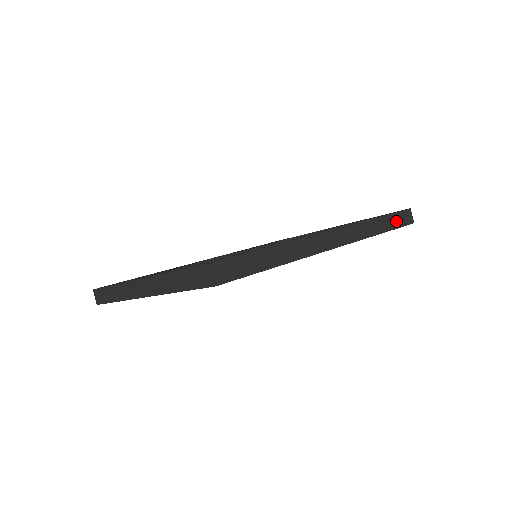
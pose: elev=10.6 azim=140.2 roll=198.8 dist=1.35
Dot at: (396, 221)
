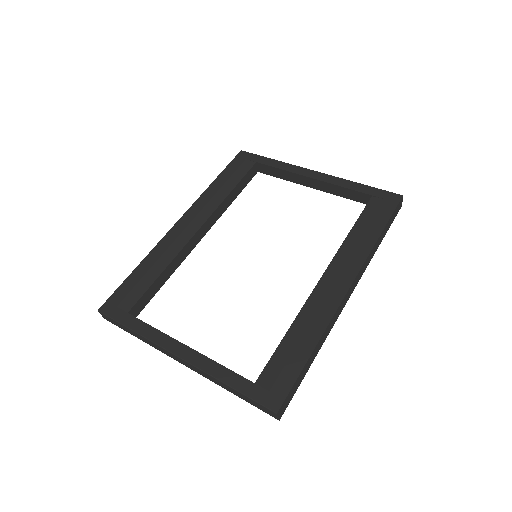
Dot at: (390, 222)
